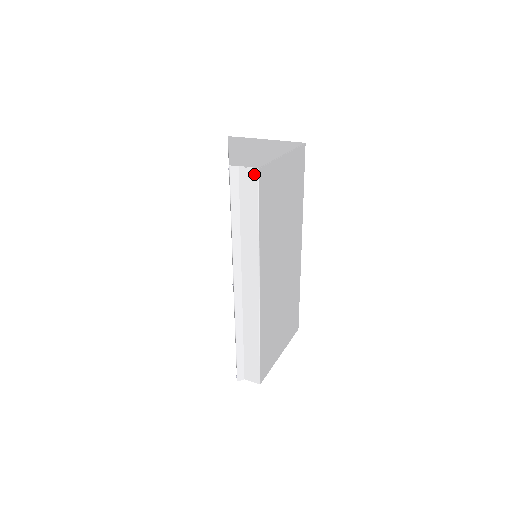
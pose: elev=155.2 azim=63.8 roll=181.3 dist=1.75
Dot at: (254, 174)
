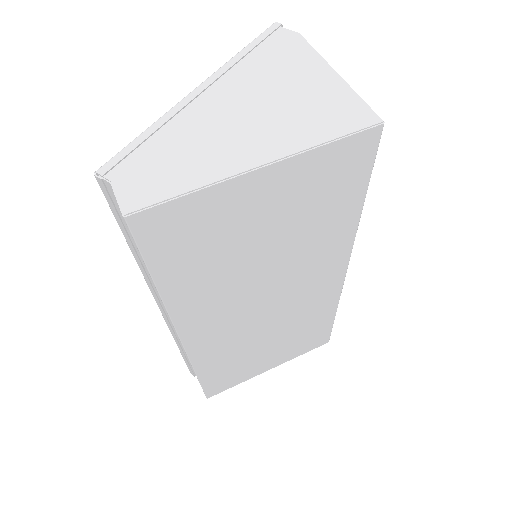
Dot at: occluded
